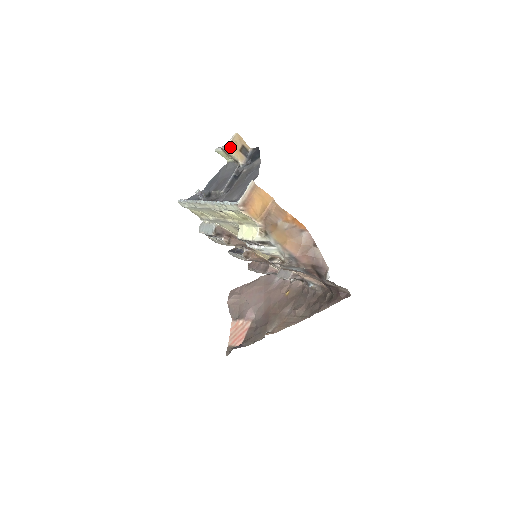
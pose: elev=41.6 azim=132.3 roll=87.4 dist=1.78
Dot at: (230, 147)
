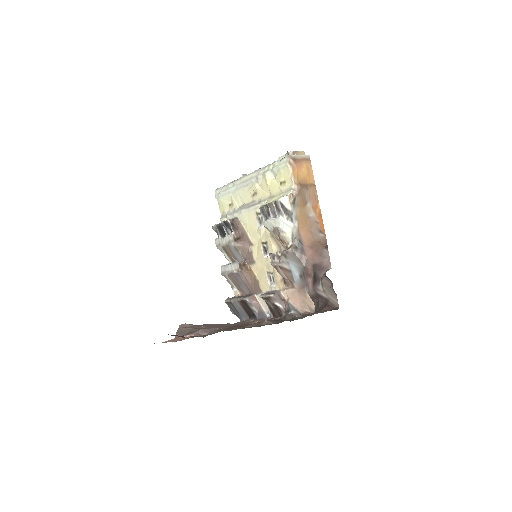
Dot at: occluded
